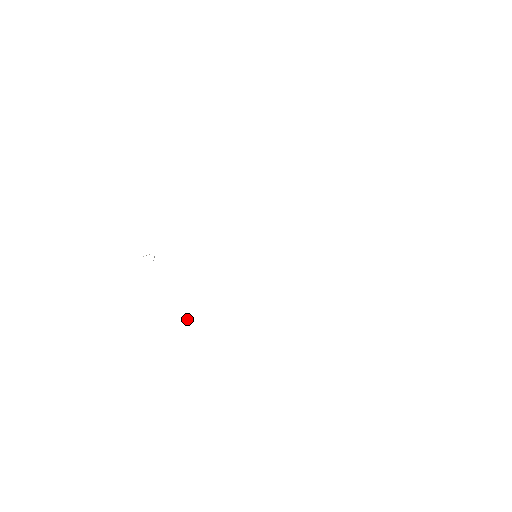
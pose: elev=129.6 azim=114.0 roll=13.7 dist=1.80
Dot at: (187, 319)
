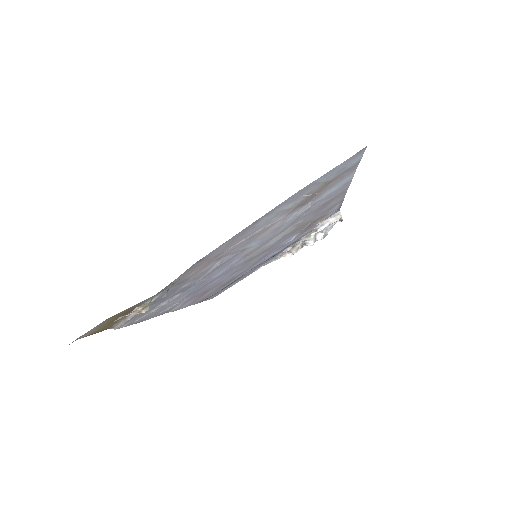
Dot at: (307, 195)
